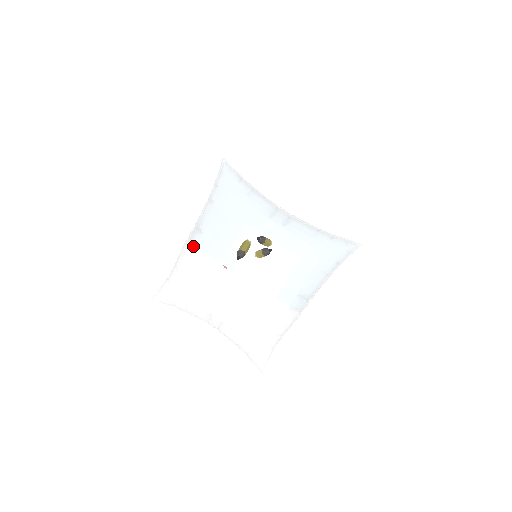
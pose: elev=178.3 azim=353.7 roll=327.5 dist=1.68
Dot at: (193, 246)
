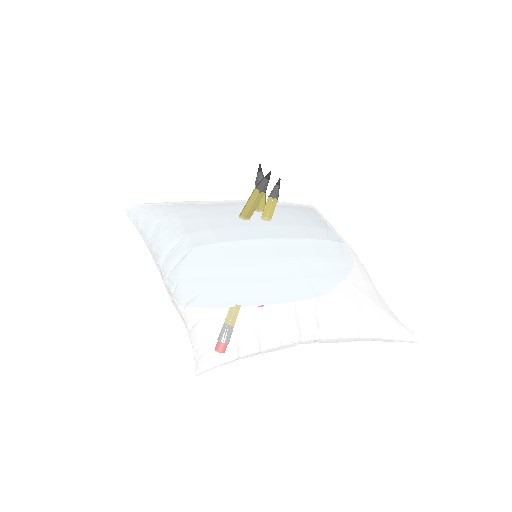
Dot at: (191, 248)
